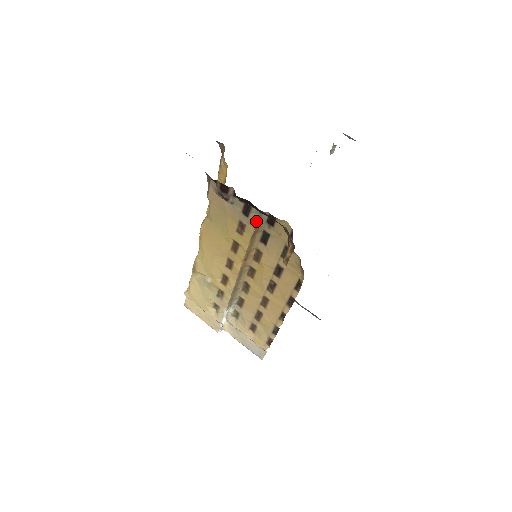
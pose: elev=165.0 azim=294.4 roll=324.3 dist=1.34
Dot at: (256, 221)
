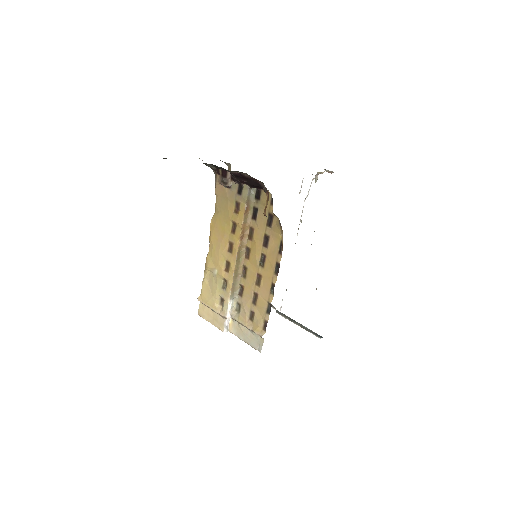
Dot at: (247, 196)
